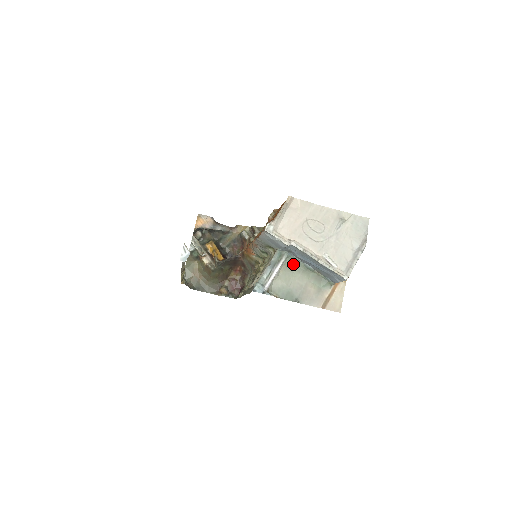
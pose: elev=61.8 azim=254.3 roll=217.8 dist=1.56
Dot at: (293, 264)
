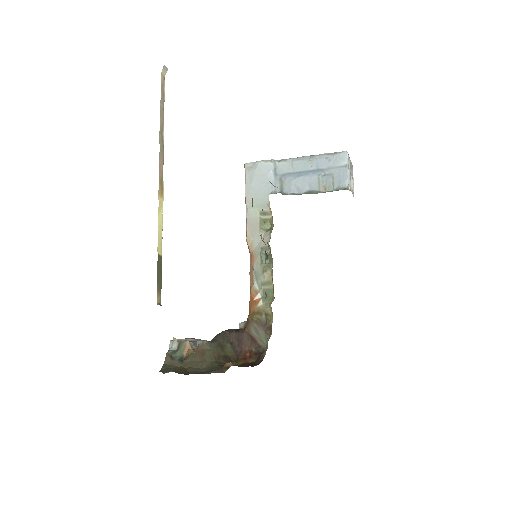
Dot at: occluded
